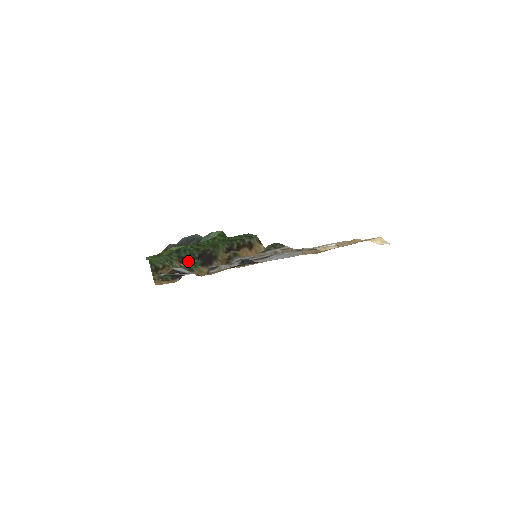
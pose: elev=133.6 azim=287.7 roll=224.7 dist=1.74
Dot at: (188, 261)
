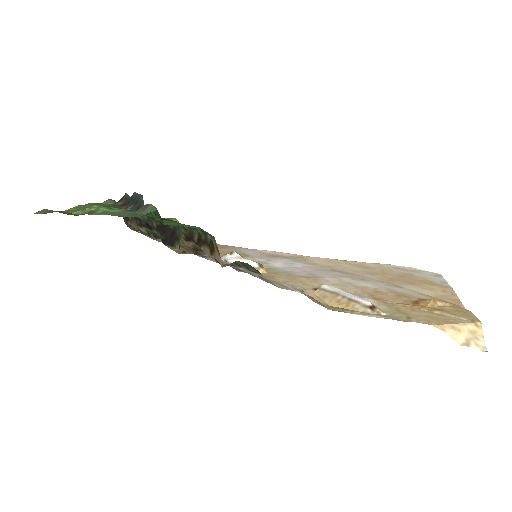
Dot at: (147, 227)
